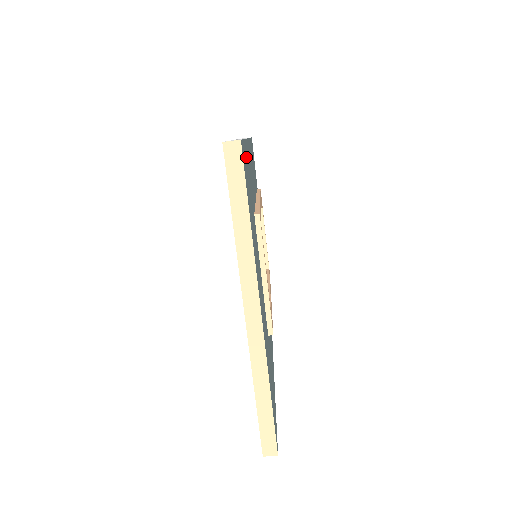
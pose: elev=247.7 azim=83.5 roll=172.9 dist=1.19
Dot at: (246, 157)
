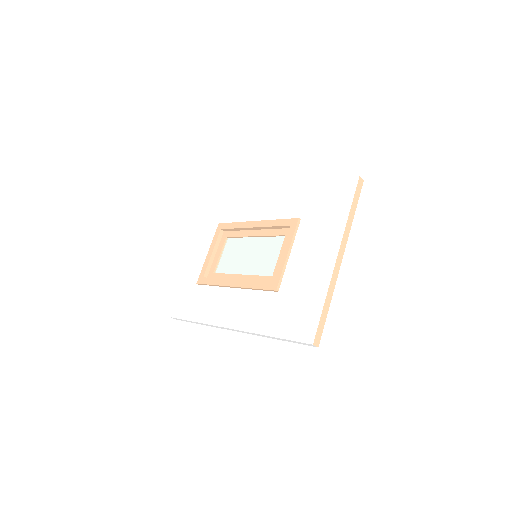
Dot at: occluded
